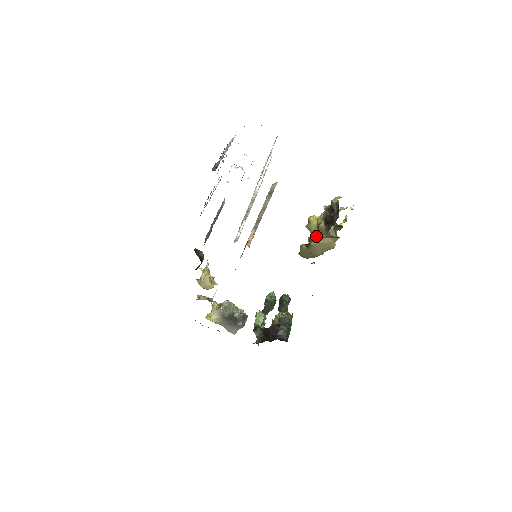
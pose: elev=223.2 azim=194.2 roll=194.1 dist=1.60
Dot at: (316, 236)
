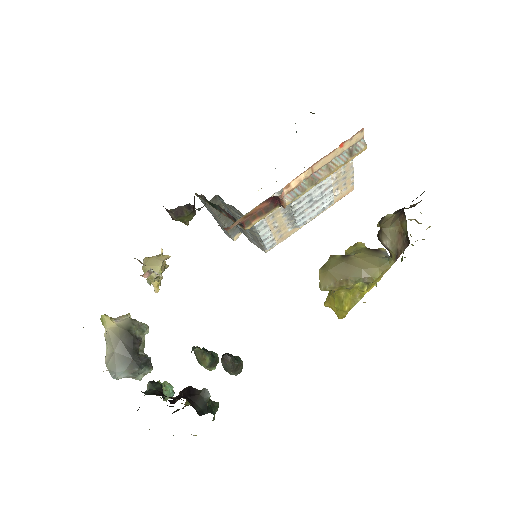
Dot at: (361, 252)
